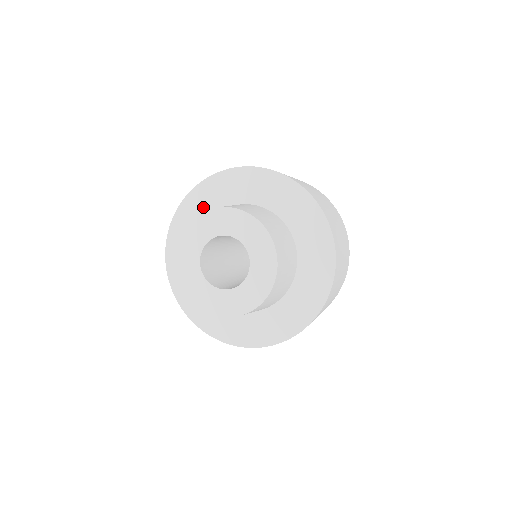
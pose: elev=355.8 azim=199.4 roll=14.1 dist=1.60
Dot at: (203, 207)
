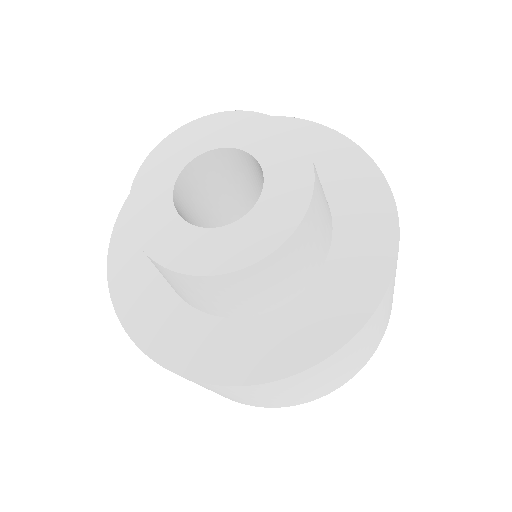
Dot at: occluded
